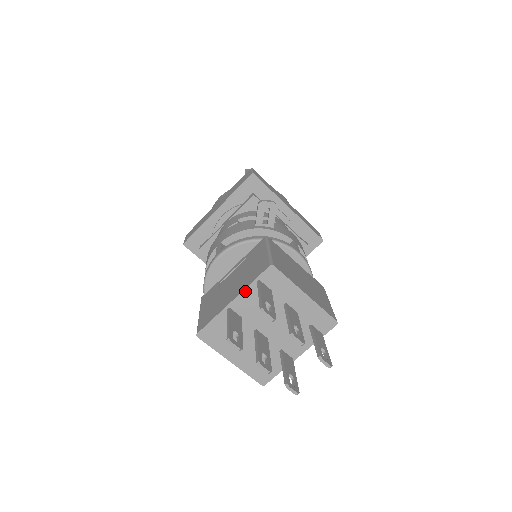
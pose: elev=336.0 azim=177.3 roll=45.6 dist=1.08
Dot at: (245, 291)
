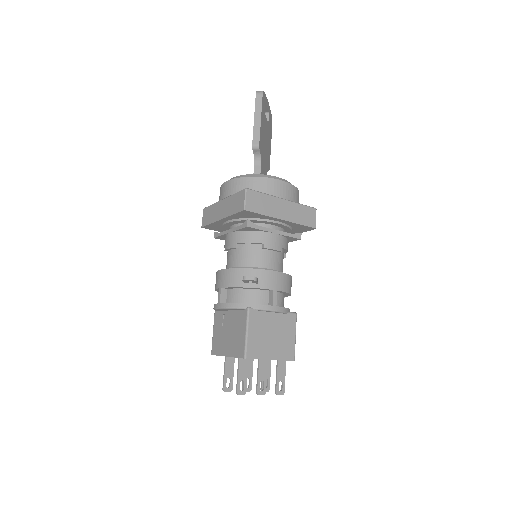
Dot at: occluded
